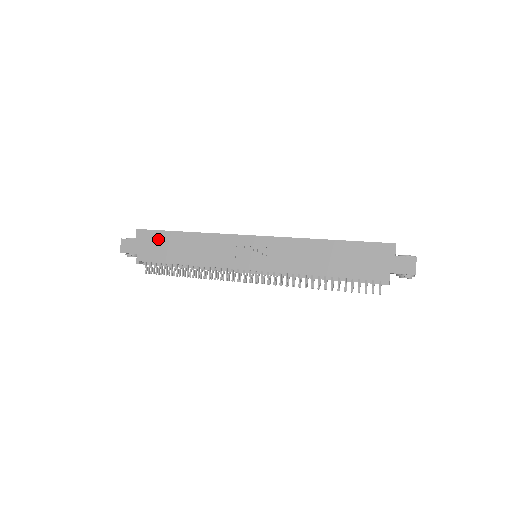
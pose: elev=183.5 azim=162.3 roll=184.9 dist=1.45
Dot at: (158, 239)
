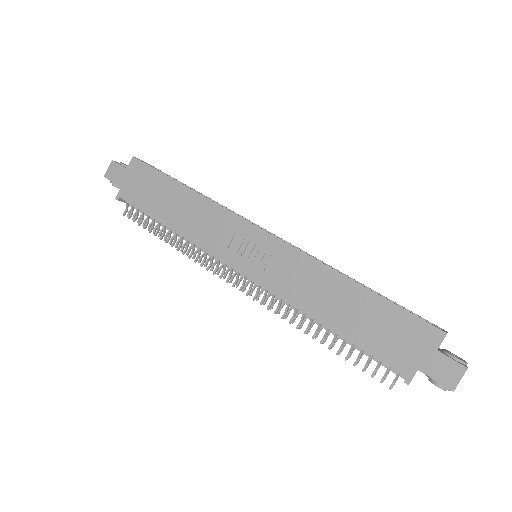
Dot at: (151, 180)
